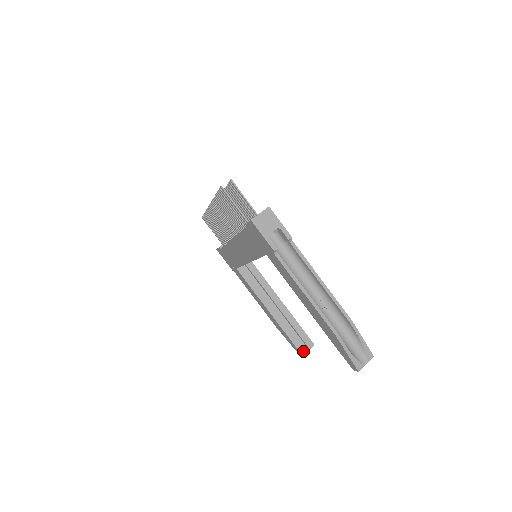
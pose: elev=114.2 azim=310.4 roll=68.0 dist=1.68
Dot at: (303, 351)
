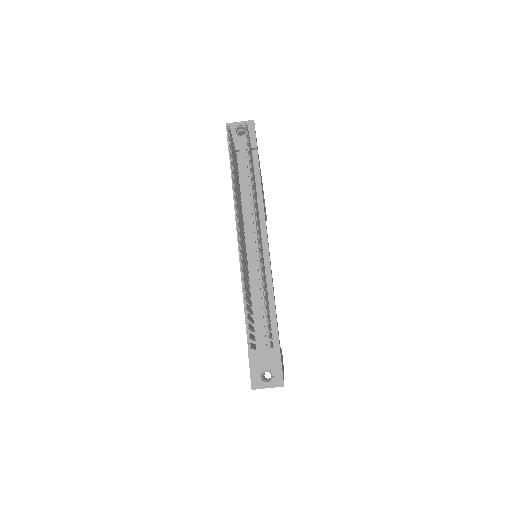
Dot at: occluded
